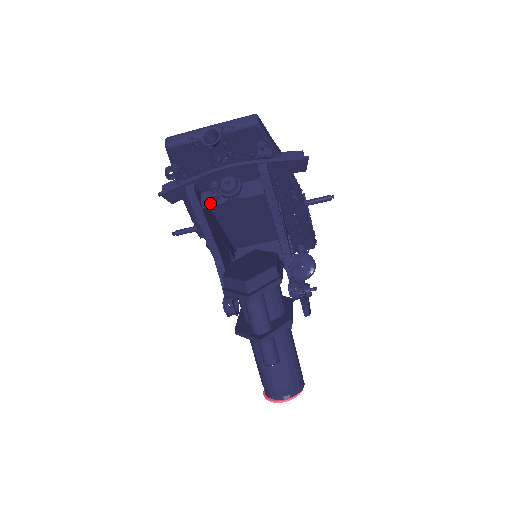
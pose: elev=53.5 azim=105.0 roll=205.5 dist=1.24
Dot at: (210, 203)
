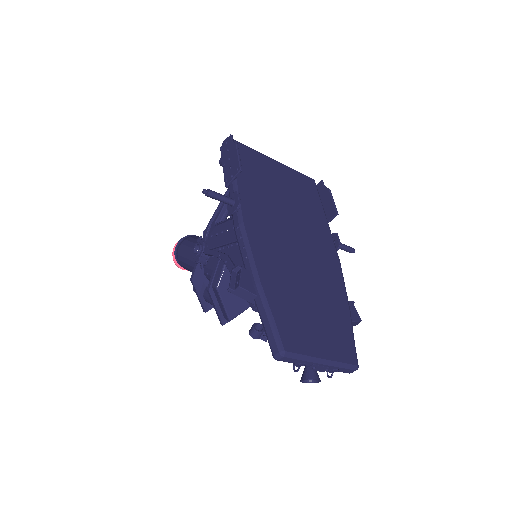
Dot at: occluded
